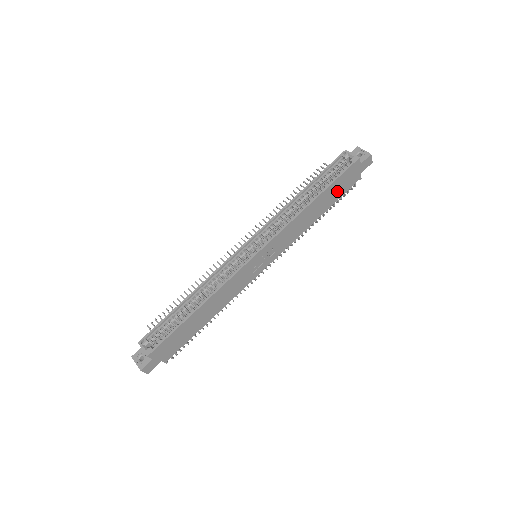
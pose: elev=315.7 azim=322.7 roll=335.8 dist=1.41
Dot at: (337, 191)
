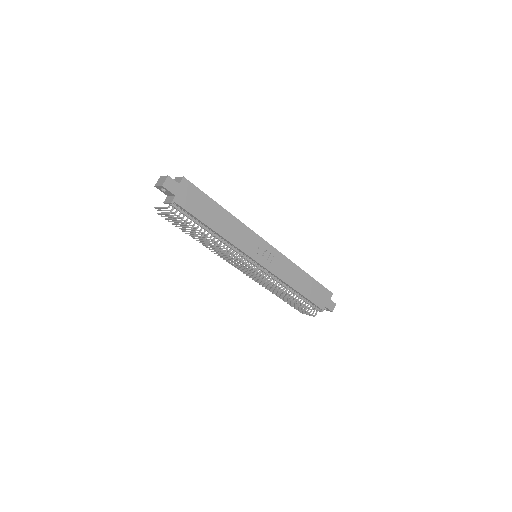
Dot at: (313, 293)
